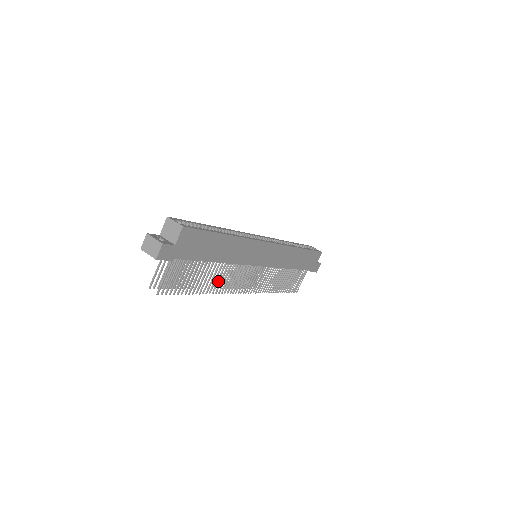
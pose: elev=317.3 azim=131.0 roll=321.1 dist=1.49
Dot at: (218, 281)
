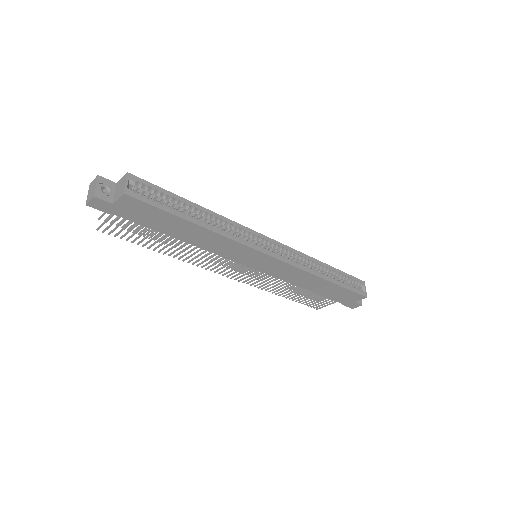
Dot at: (187, 253)
